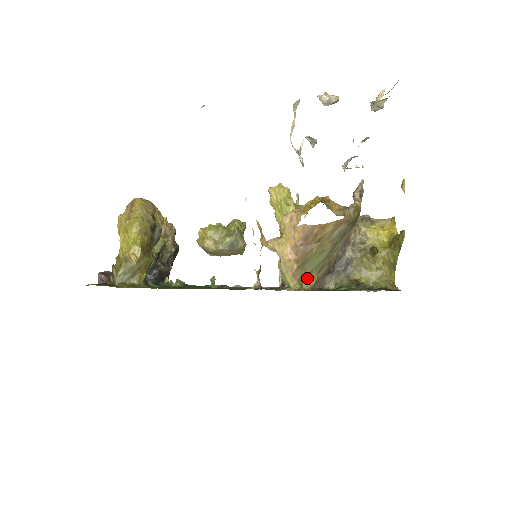
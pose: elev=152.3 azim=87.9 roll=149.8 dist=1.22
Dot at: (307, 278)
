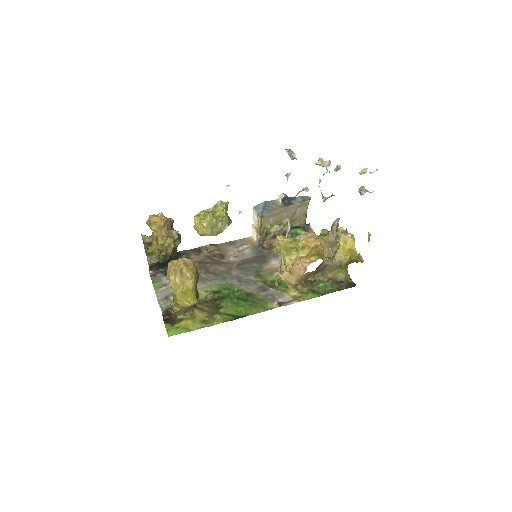
Dot at: (300, 283)
